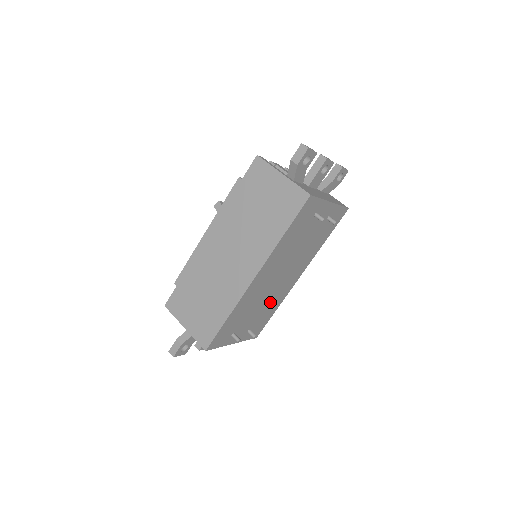
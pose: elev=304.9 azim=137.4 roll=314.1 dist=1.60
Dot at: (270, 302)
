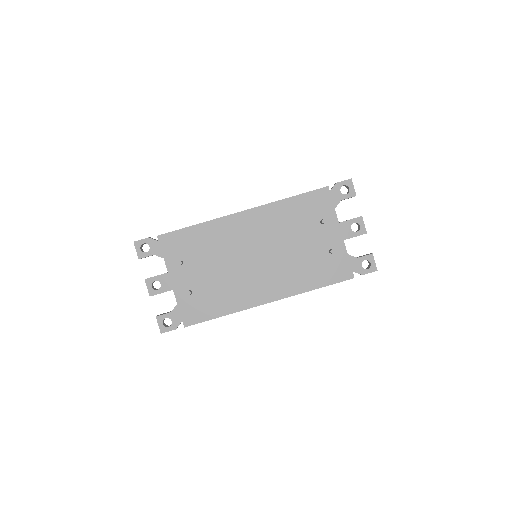
Dot at: (229, 285)
